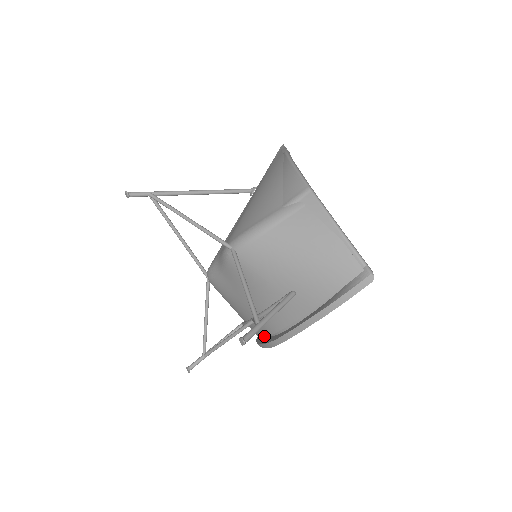
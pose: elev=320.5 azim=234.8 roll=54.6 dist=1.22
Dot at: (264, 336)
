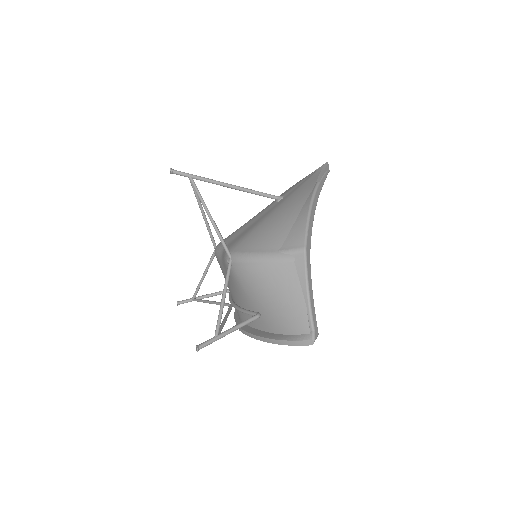
Dot at: occluded
